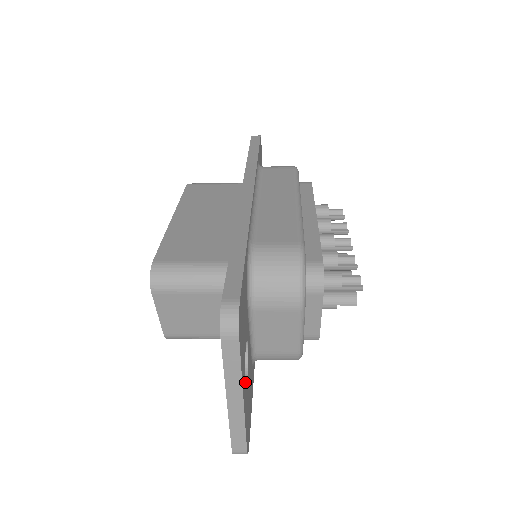
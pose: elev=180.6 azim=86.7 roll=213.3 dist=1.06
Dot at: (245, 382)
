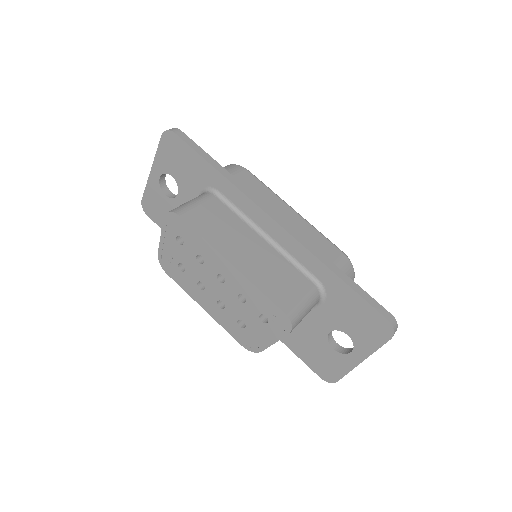
Dot at: (339, 346)
